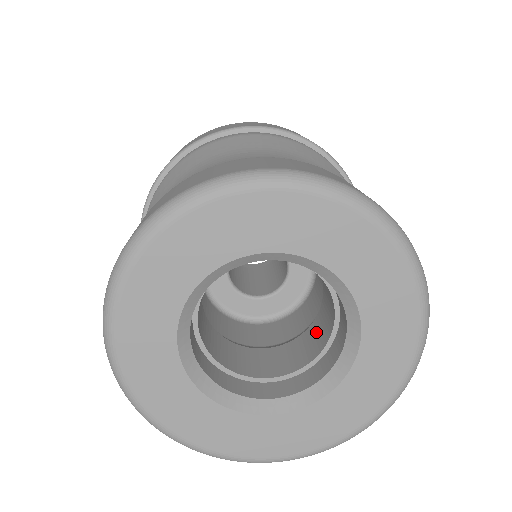
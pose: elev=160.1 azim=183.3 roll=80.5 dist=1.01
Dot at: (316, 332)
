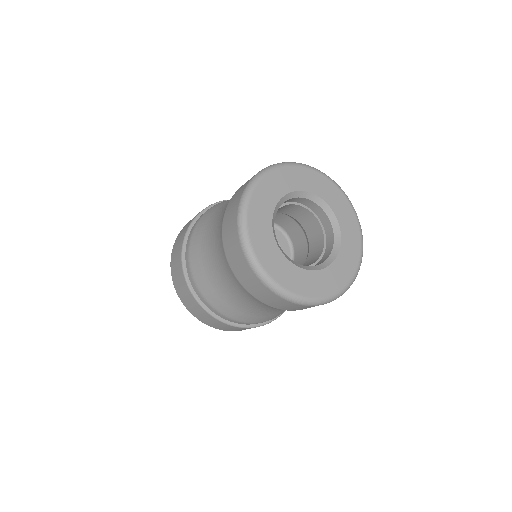
Dot at: (309, 263)
